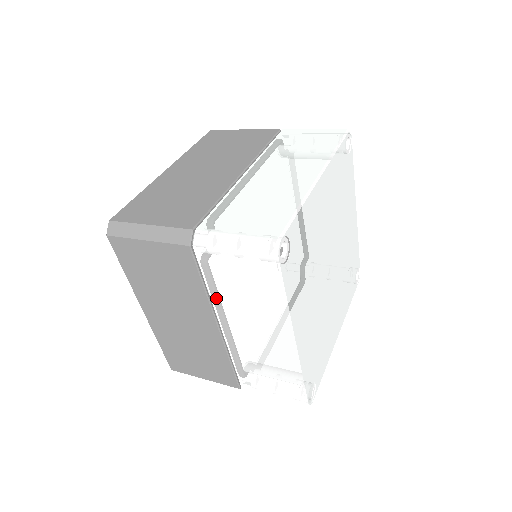
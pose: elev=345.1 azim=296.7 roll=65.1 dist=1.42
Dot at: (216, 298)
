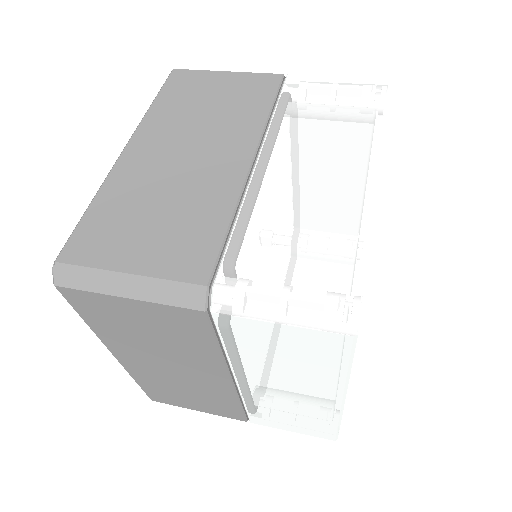
Dot at: (237, 359)
